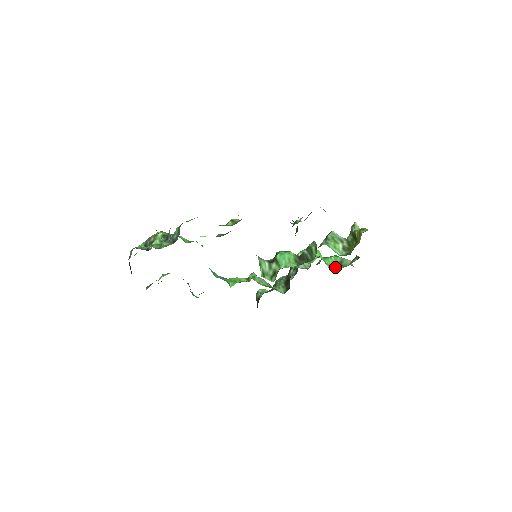
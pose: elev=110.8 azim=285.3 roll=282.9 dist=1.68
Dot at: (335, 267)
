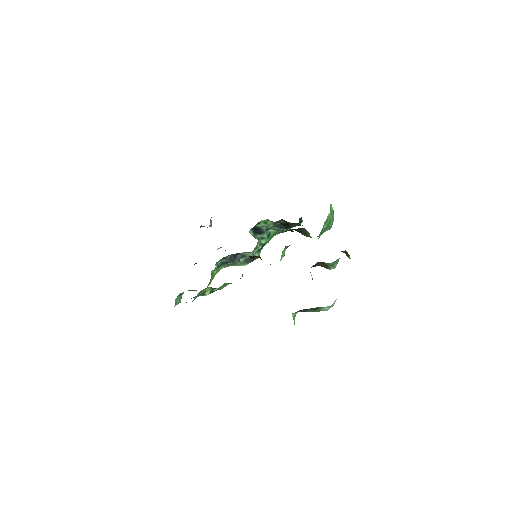
Dot at: occluded
